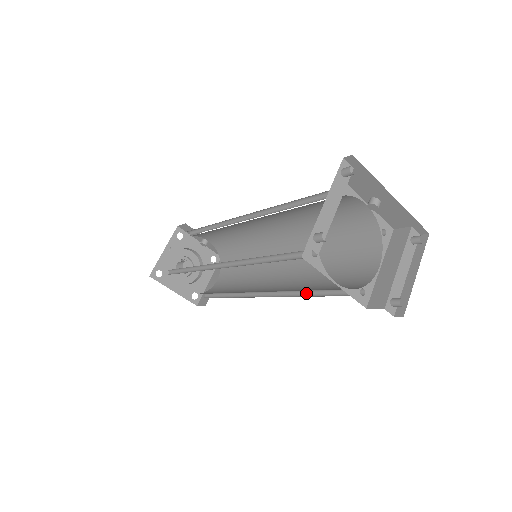
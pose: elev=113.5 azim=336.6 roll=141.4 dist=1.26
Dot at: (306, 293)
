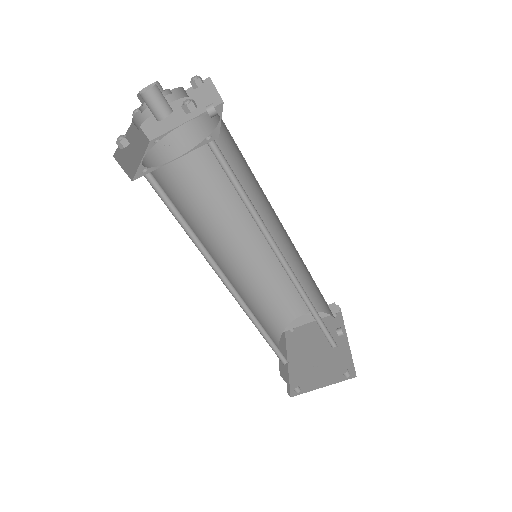
Dot at: (259, 286)
